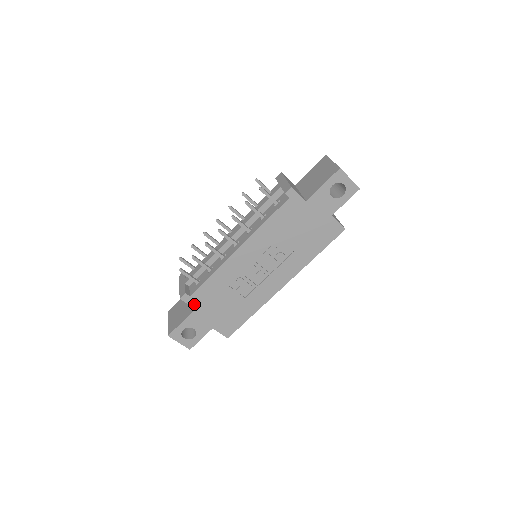
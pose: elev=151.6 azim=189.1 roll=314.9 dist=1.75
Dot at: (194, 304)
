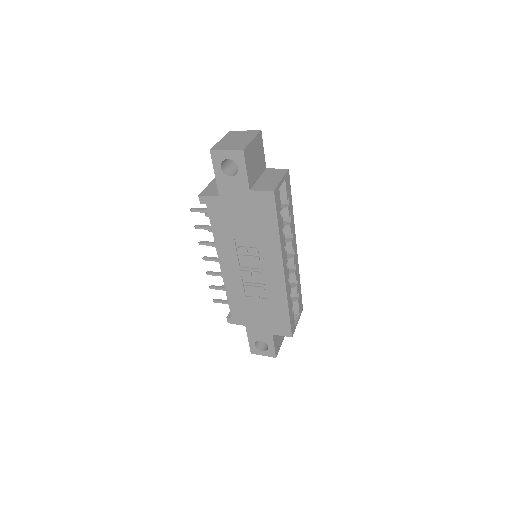
Dot at: (240, 322)
